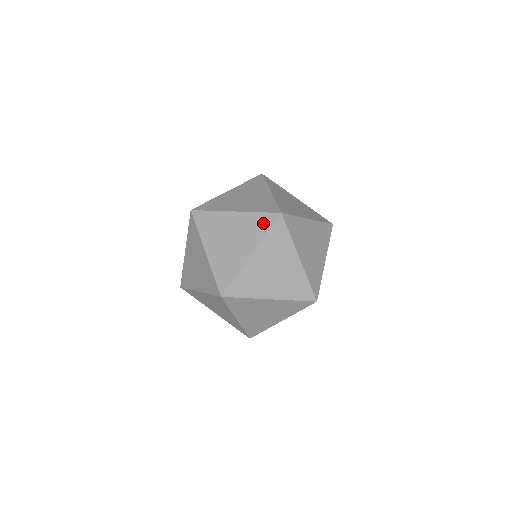
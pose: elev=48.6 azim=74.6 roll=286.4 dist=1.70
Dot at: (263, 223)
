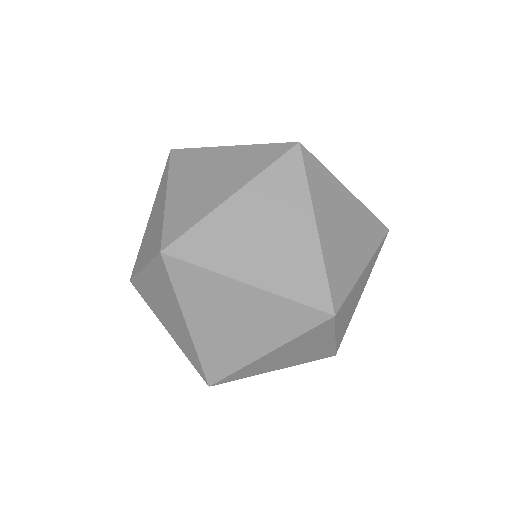
Dot at: (266, 155)
